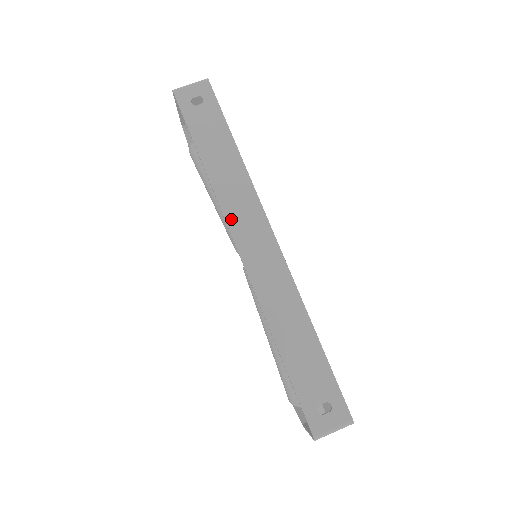
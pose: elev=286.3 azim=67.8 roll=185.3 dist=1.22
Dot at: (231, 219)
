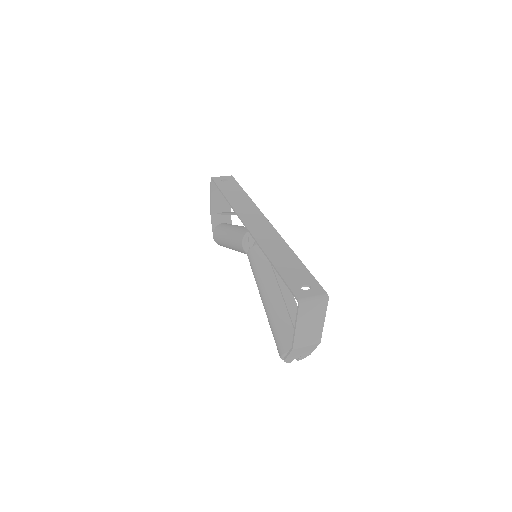
Dot at: (241, 215)
